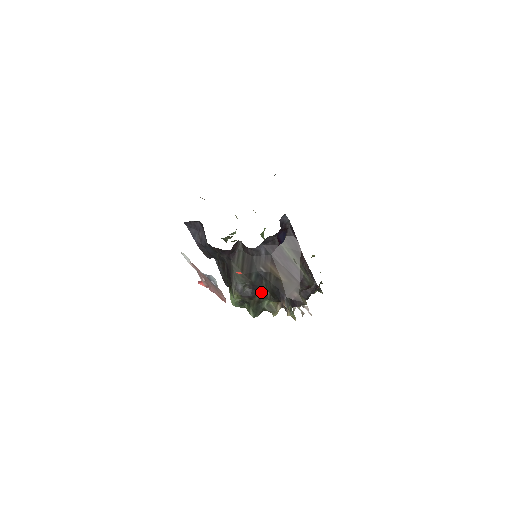
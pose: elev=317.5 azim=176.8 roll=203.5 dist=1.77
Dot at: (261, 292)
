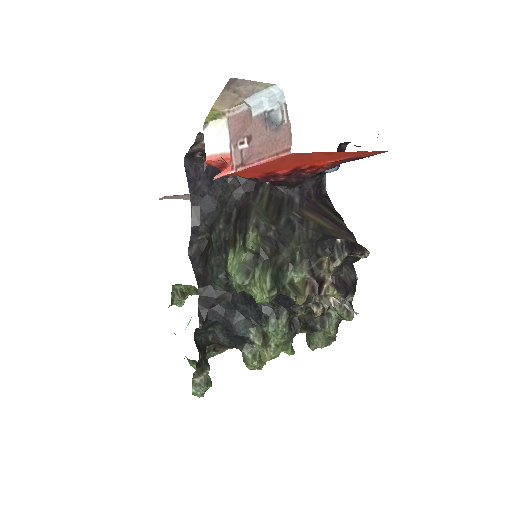
Dot at: (289, 249)
